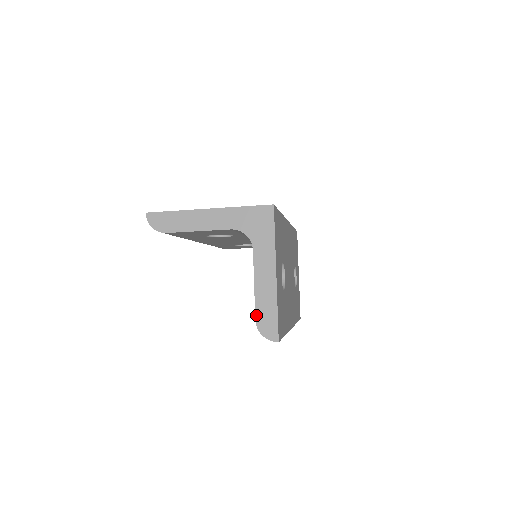
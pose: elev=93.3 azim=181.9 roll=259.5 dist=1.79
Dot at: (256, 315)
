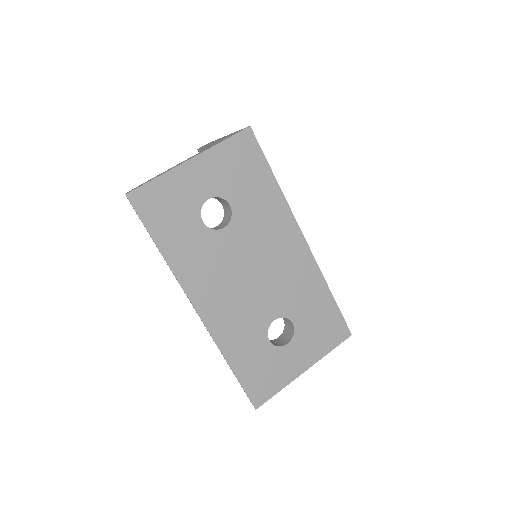
Dot at: occluded
